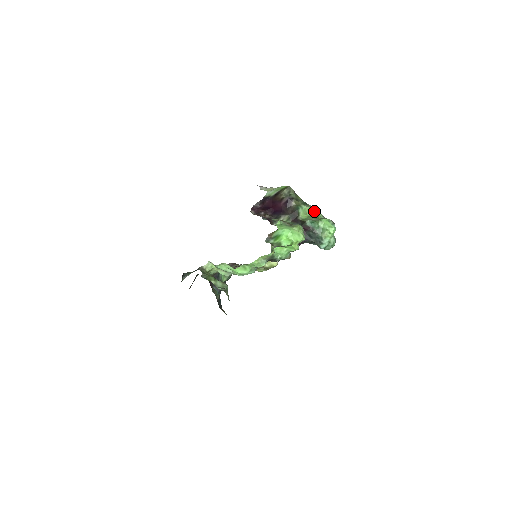
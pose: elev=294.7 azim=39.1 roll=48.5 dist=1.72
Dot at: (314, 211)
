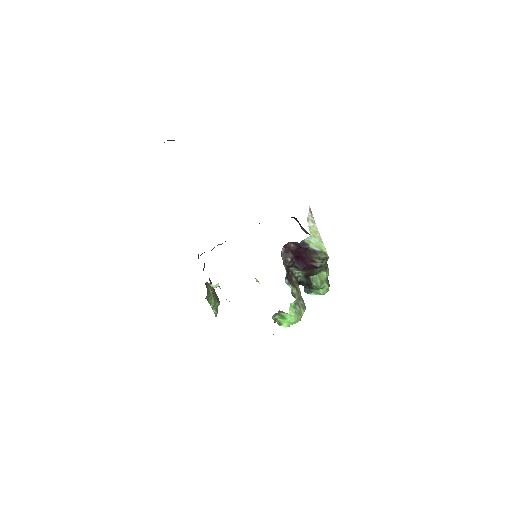
Dot at: (326, 272)
